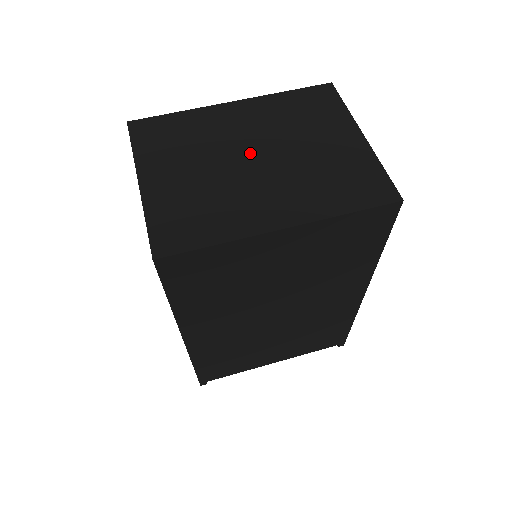
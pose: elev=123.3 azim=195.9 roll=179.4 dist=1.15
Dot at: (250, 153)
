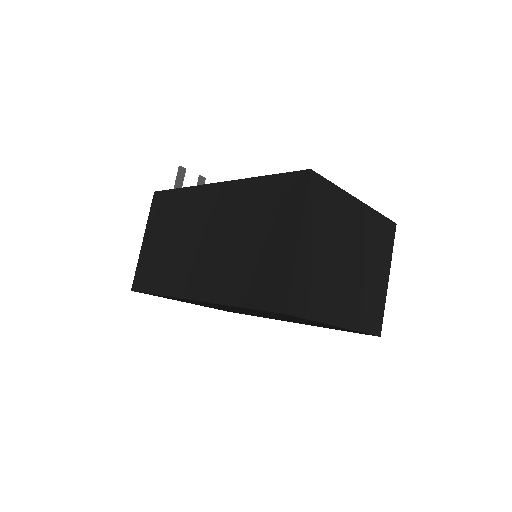
Dot at: (349, 256)
